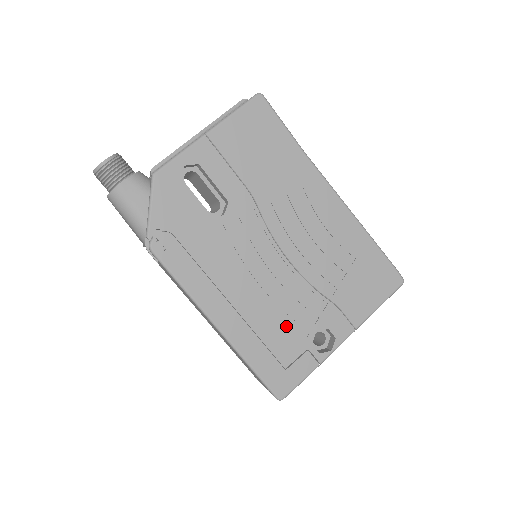
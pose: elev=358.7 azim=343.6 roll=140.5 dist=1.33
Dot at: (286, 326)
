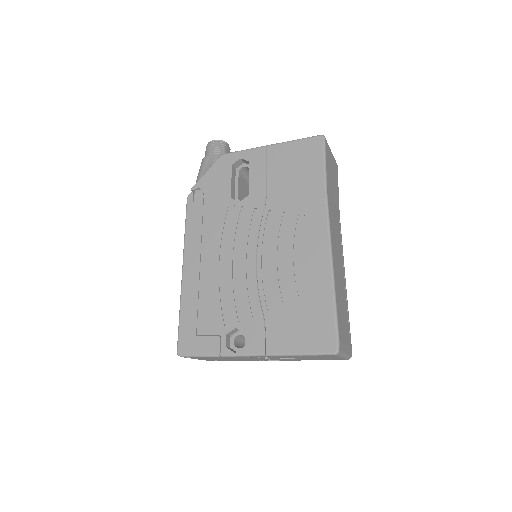
Dot at: (220, 305)
